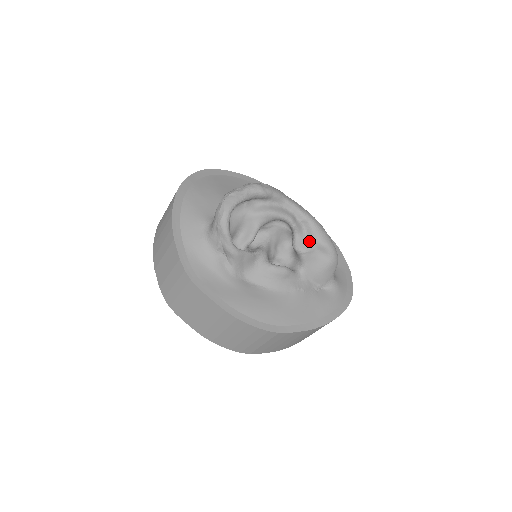
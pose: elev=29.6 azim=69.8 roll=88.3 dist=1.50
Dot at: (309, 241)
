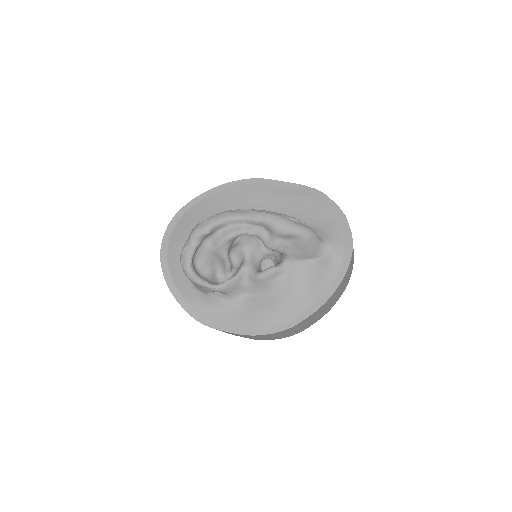
Dot at: (273, 237)
